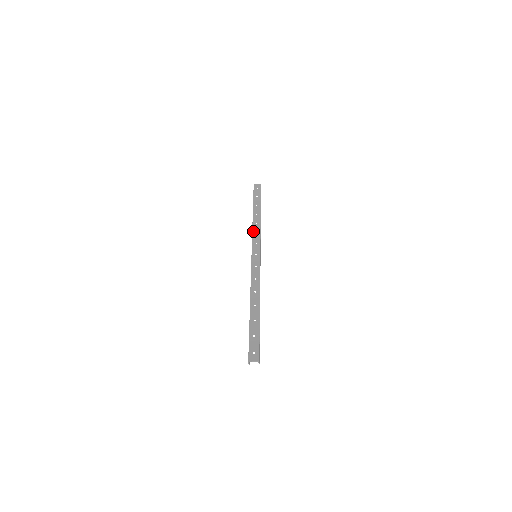
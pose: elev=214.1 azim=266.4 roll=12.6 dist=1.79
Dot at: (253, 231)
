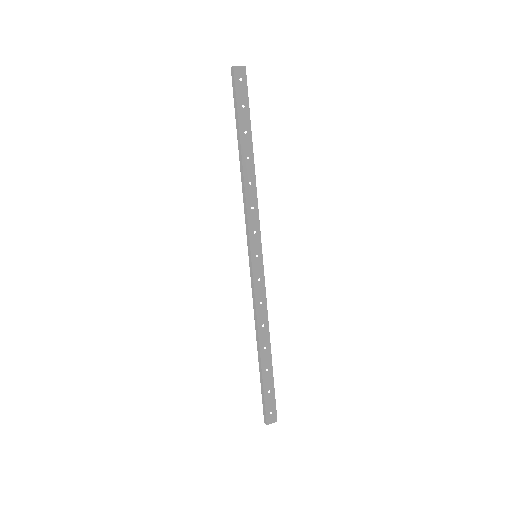
Dot at: (248, 203)
